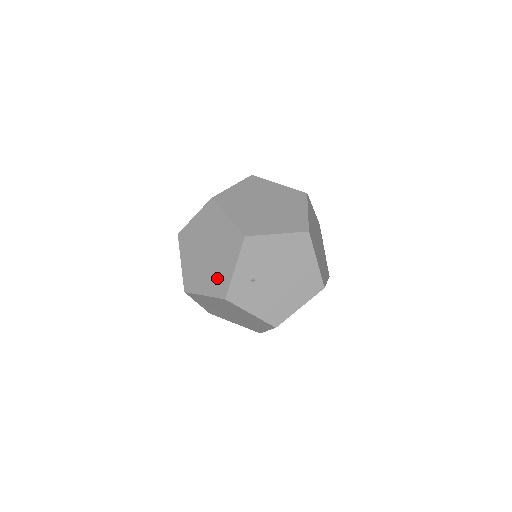
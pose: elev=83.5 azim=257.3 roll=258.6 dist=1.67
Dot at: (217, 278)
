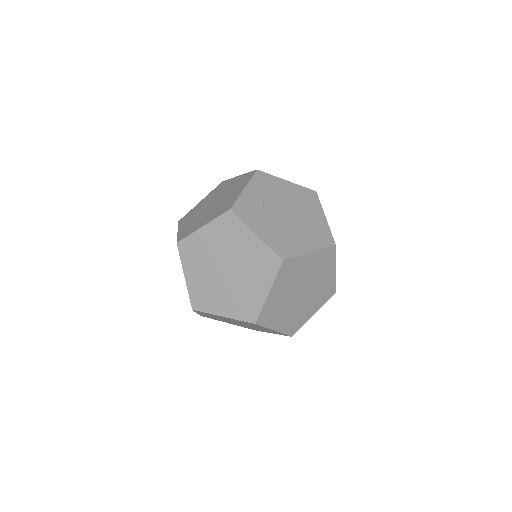
Dot at: (222, 206)
